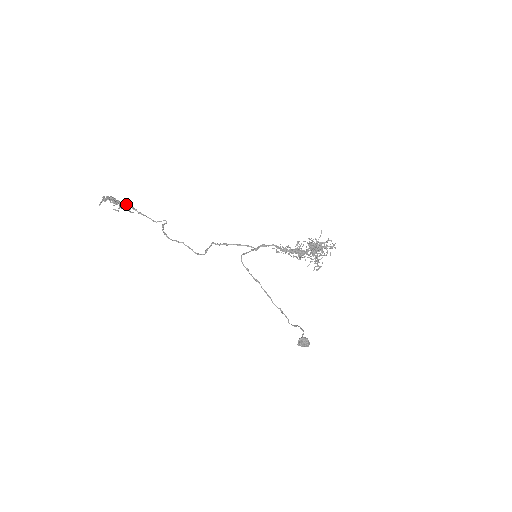
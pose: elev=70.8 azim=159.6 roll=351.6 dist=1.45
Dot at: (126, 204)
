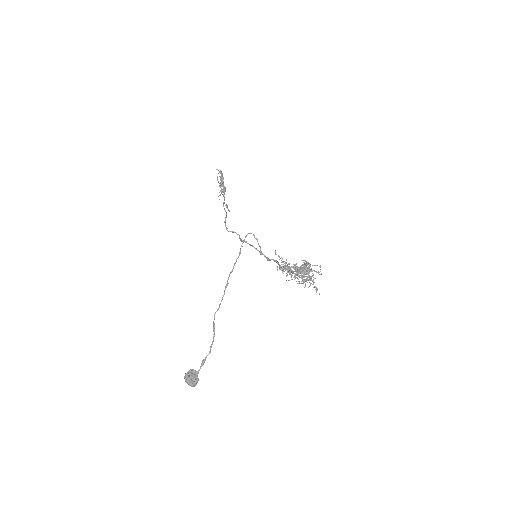
Dot at: (224, 188)
